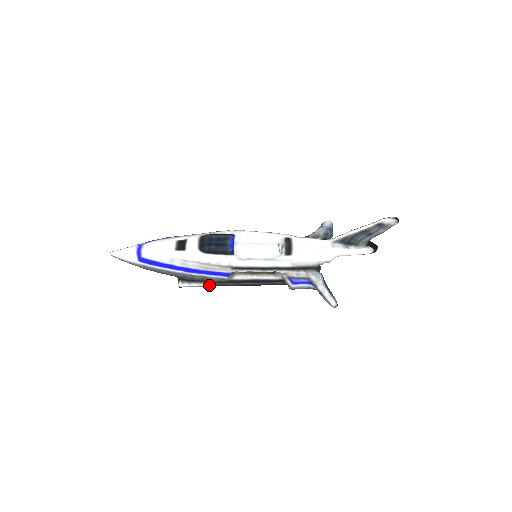
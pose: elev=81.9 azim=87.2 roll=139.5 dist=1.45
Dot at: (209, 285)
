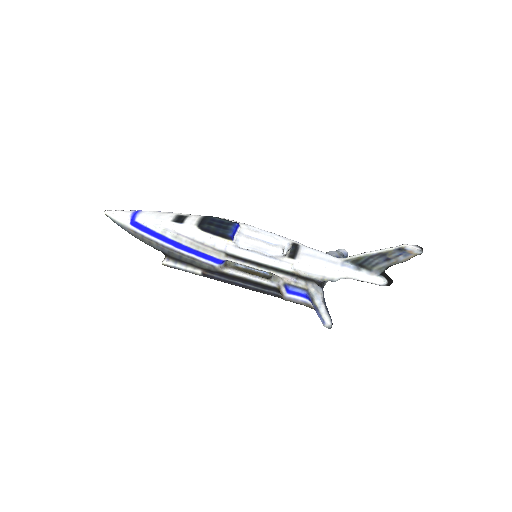
Dot at: (195, 271)
